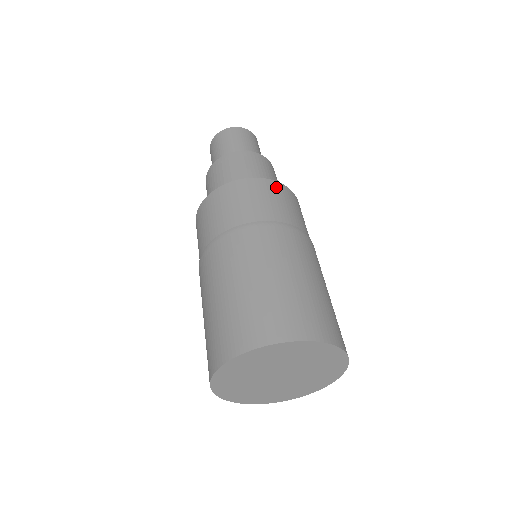
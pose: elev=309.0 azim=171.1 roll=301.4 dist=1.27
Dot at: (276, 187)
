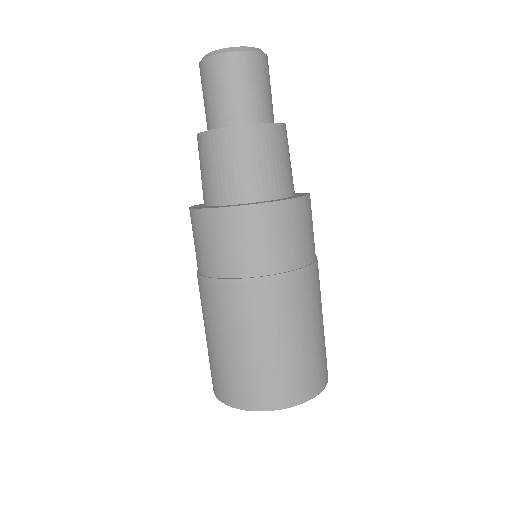
Dot at: (294, 210)
